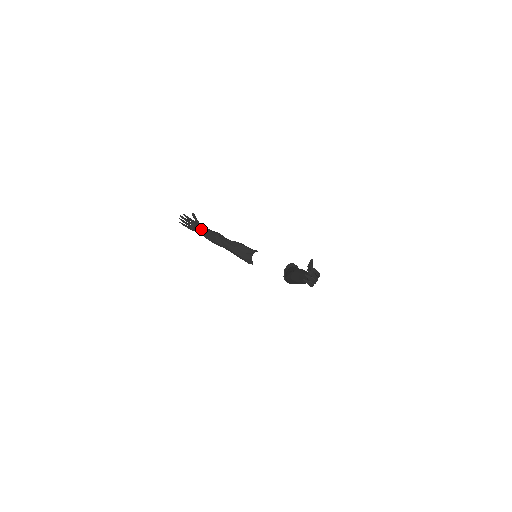
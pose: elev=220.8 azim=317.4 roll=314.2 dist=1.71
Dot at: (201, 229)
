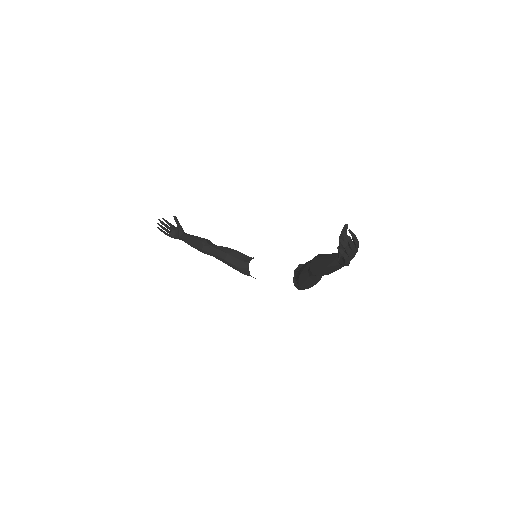
Dot at: (184, 235)
